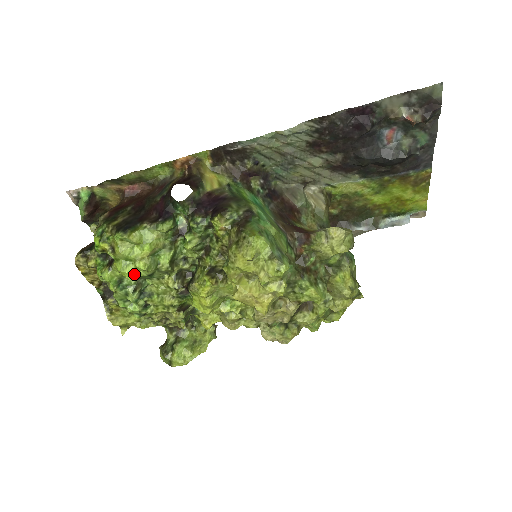
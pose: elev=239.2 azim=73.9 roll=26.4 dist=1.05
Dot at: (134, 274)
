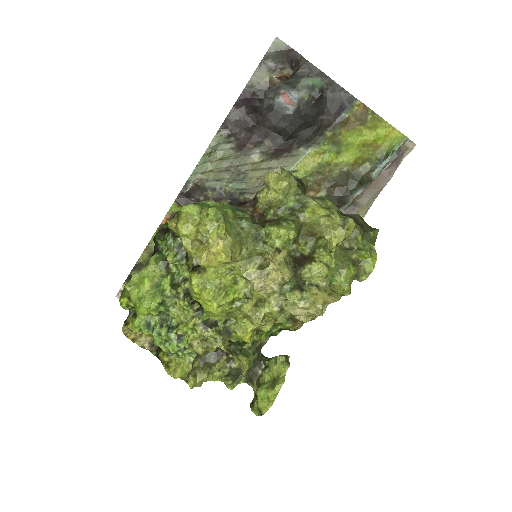
Dot at: (148, 307)
